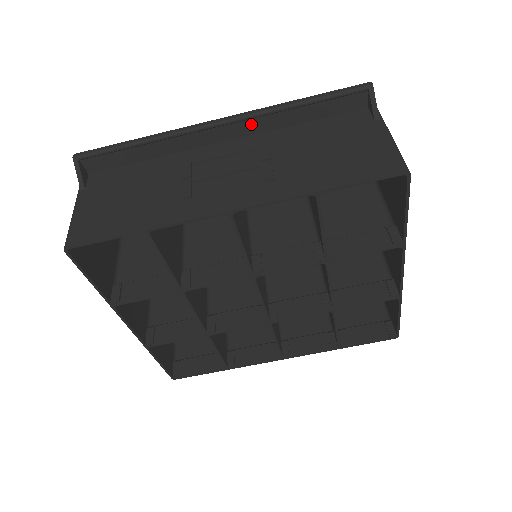
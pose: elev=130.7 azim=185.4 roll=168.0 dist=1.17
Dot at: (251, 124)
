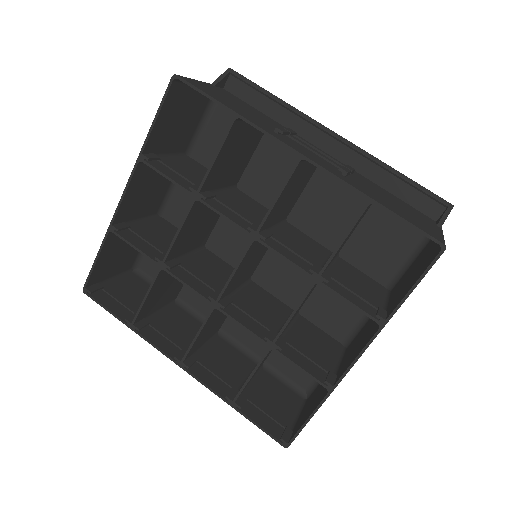
Dot at: (354, 157)
